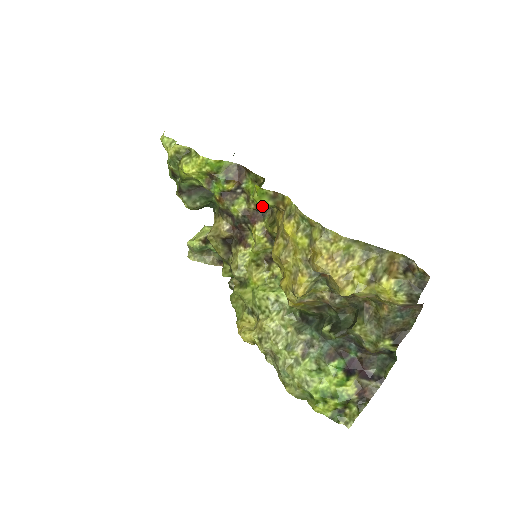
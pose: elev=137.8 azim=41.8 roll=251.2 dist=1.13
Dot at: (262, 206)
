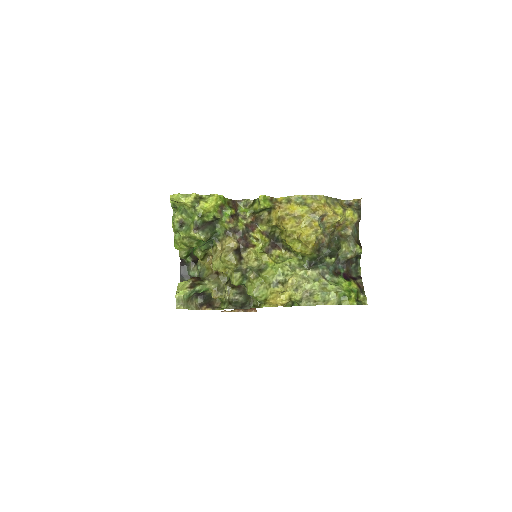
Dot at: (255, 218)
